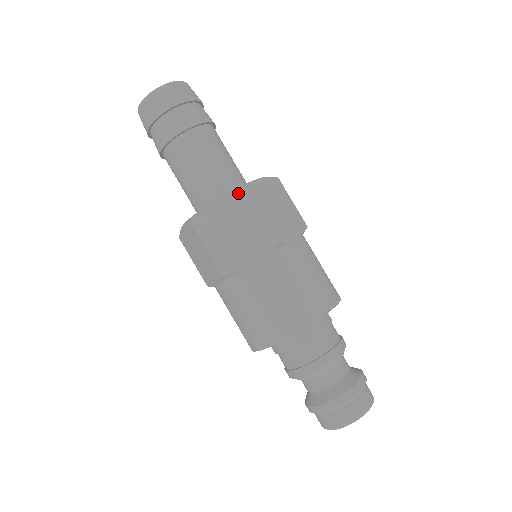
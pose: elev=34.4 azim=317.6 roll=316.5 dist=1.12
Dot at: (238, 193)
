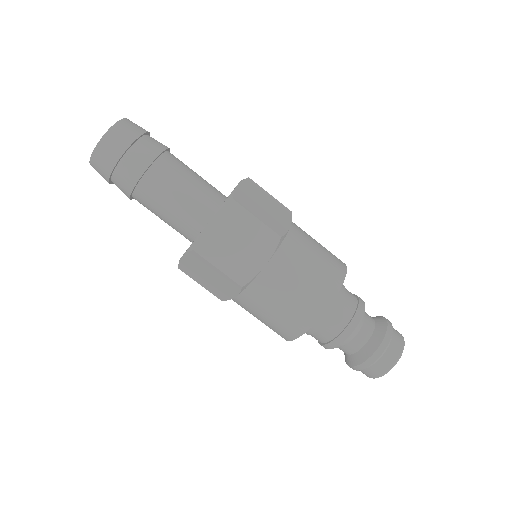
Dot at: (228, 206)
